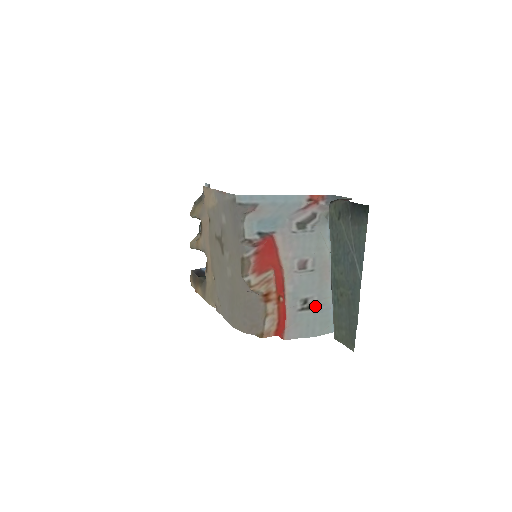
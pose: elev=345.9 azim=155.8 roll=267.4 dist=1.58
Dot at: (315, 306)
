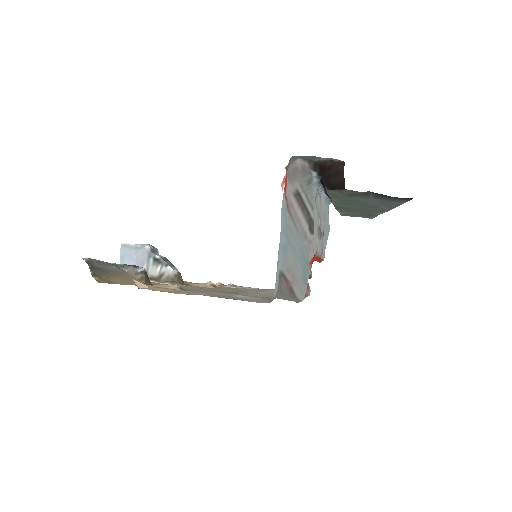
Dot at: occluded
